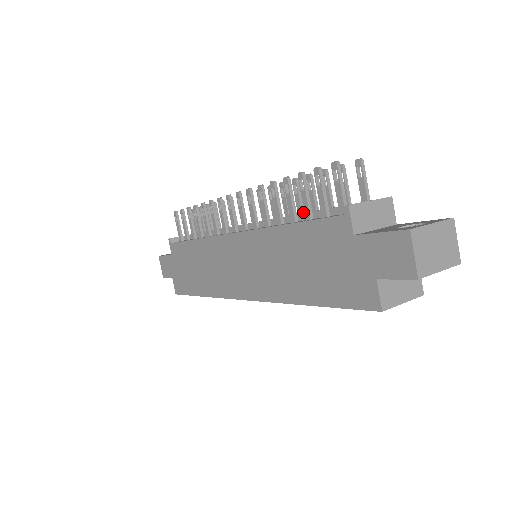
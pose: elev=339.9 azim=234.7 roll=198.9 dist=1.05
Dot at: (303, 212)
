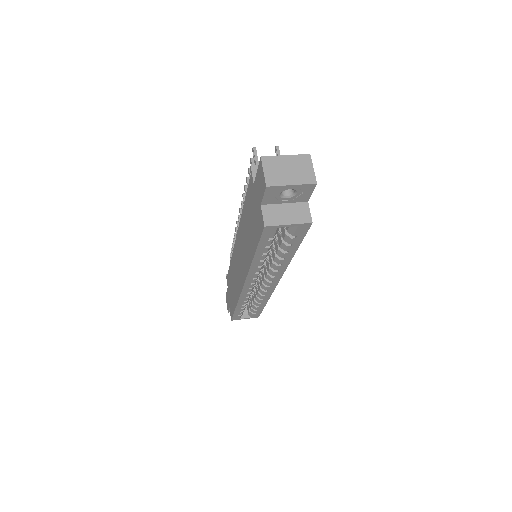
Dot at: occluded
